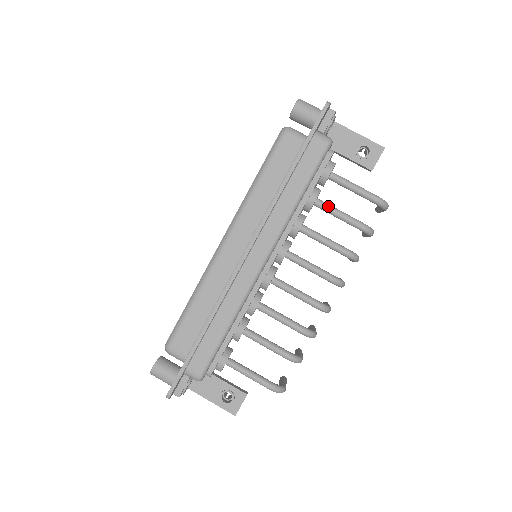
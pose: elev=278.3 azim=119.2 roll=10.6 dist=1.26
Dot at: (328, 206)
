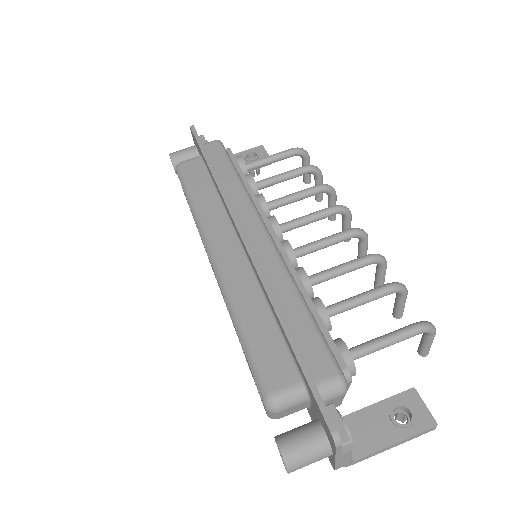
Dot at: (267, 178)
